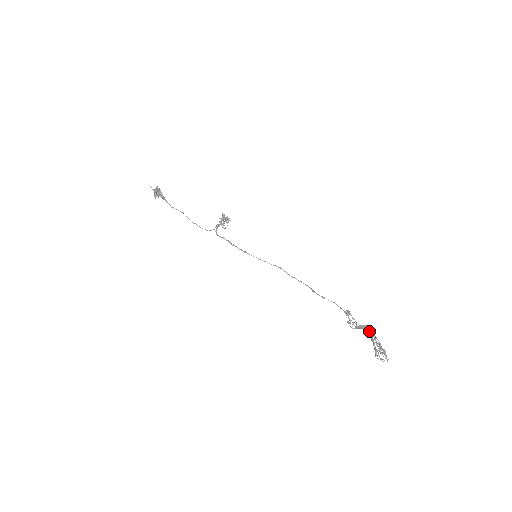
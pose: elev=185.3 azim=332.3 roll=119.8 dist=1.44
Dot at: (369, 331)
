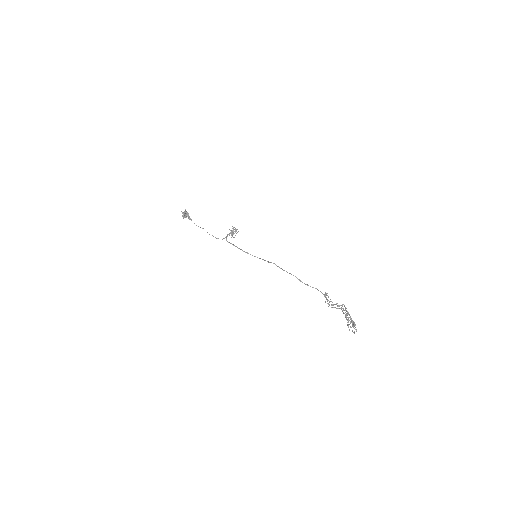
Dot at: occluded
